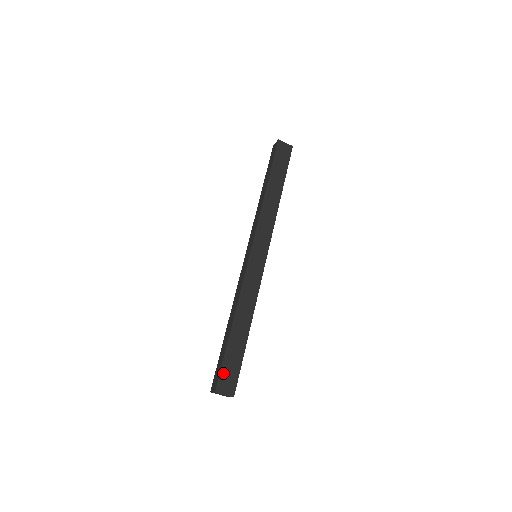
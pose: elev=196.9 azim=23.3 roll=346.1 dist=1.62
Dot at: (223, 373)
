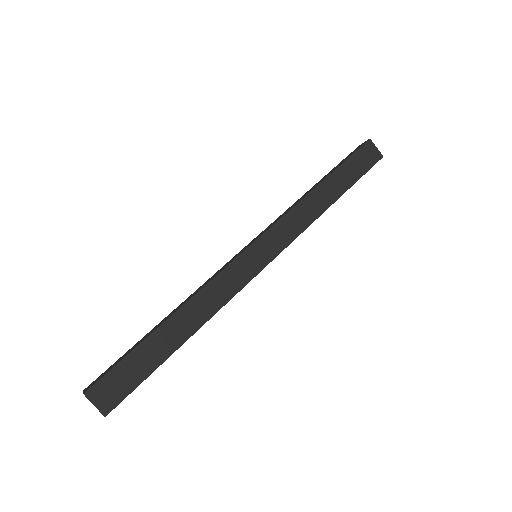
Dot at: (112, 375)
